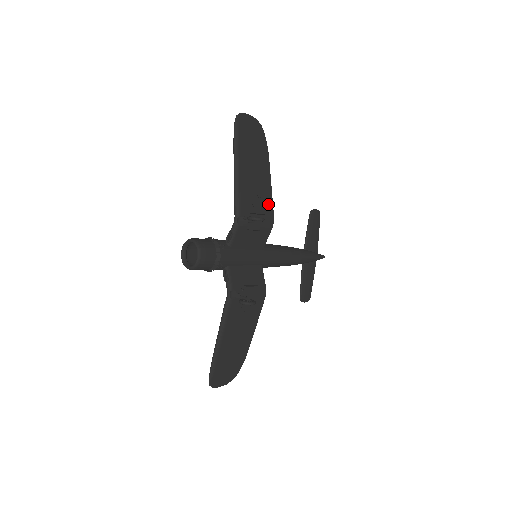
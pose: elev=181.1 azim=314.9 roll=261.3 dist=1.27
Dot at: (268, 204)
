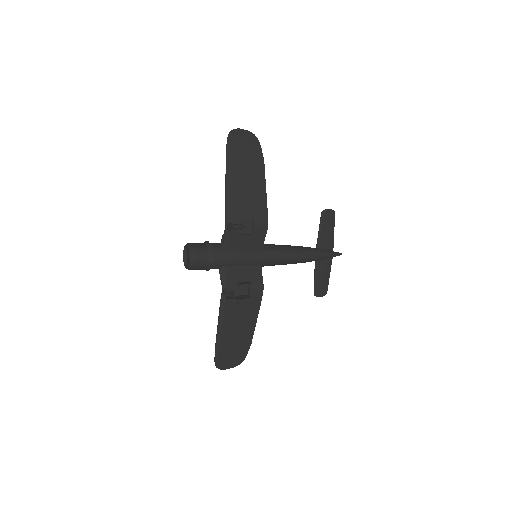
Dot at: (262, 210)
